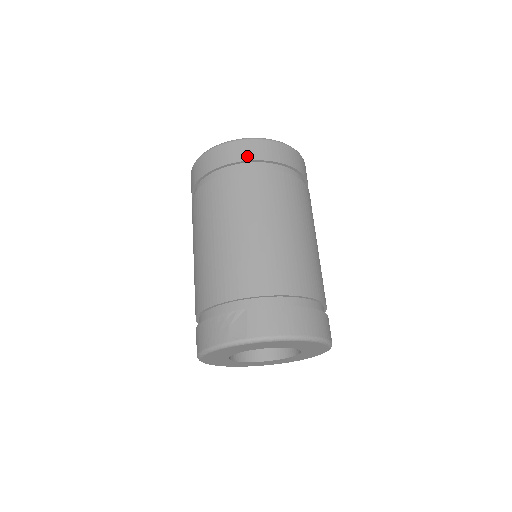
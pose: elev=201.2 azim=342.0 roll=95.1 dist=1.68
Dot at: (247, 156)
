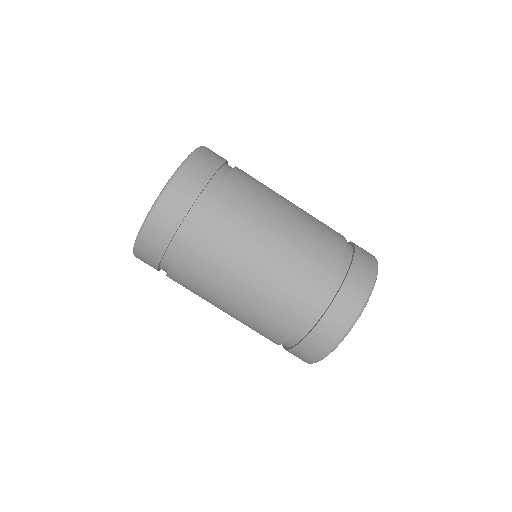
Dot at: (192, 195)
